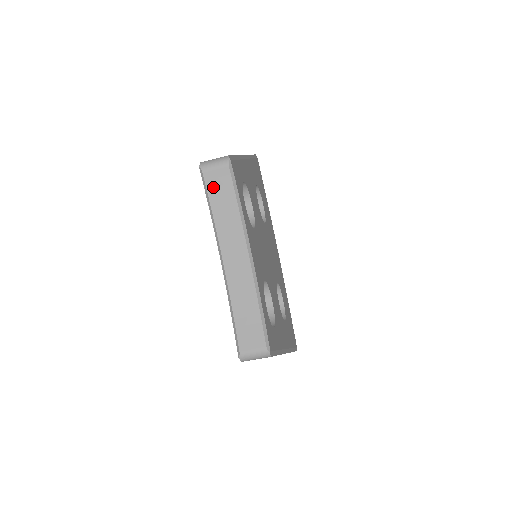
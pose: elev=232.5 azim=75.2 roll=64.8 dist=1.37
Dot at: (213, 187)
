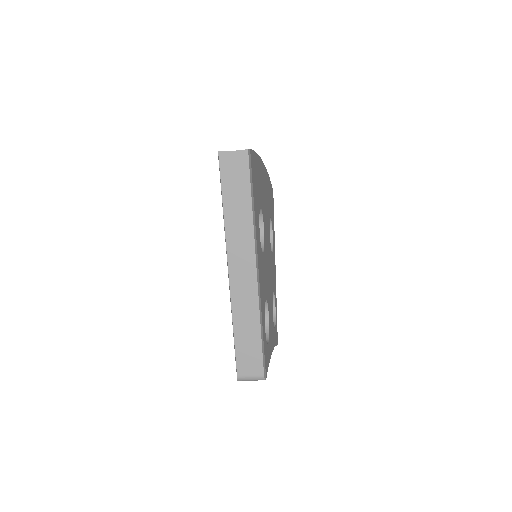
Dot at: occluded
